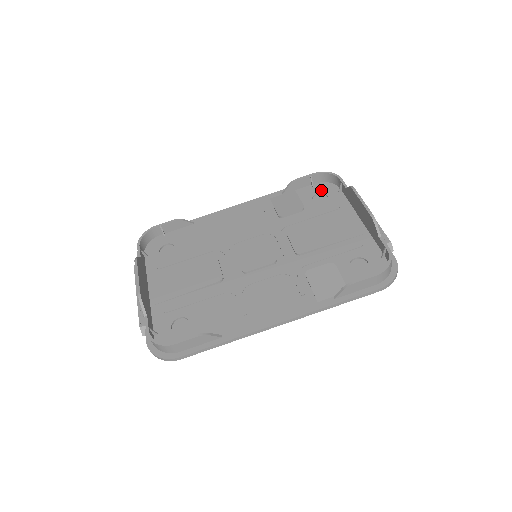
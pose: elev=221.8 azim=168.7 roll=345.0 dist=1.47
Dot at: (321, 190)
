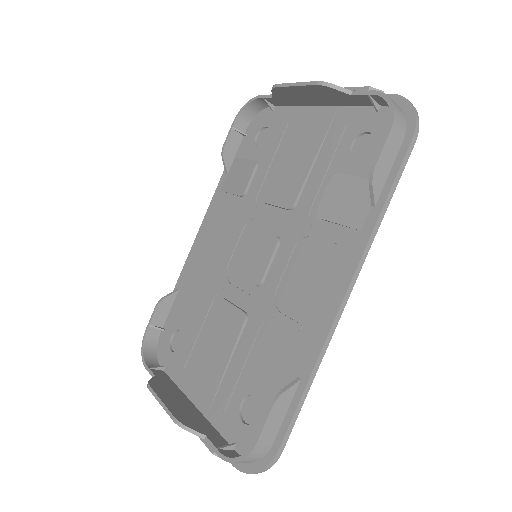
Dot at: (256, 129)
